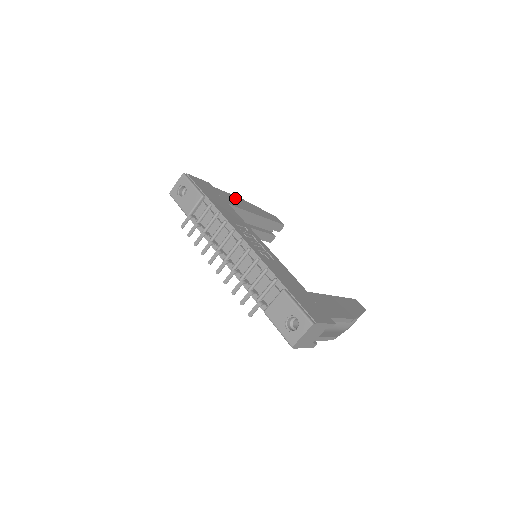
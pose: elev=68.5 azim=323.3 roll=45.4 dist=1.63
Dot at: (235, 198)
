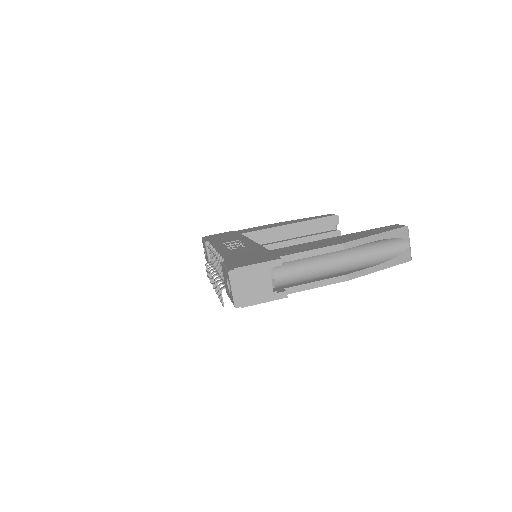
Dot at: (264, 226)
